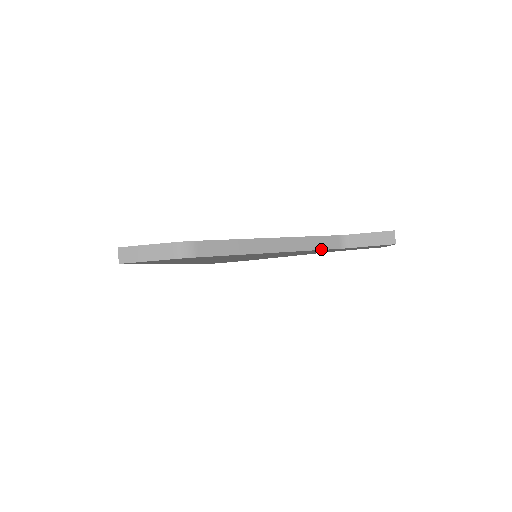
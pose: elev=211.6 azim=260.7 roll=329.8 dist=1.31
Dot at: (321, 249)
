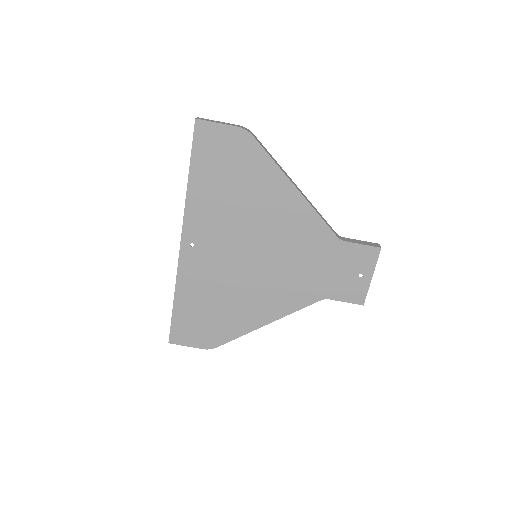
Dot at: (325, 222)
